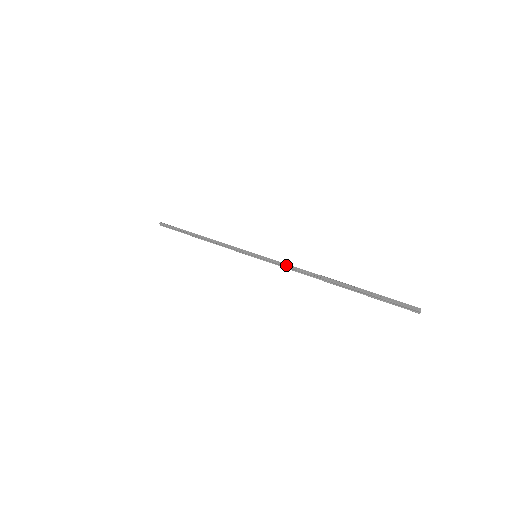
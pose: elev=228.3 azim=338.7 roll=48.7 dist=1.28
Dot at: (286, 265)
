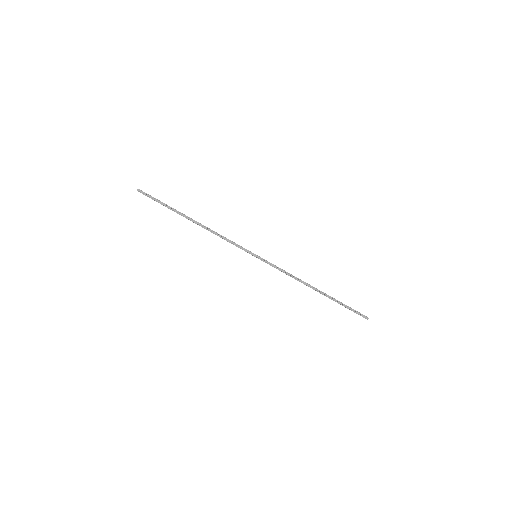
Dot at: (284, 271)
